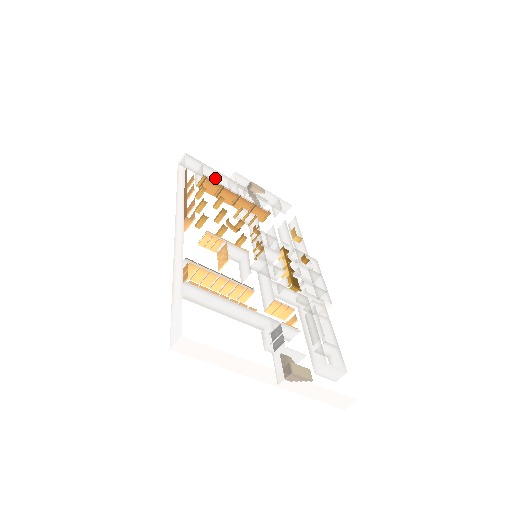
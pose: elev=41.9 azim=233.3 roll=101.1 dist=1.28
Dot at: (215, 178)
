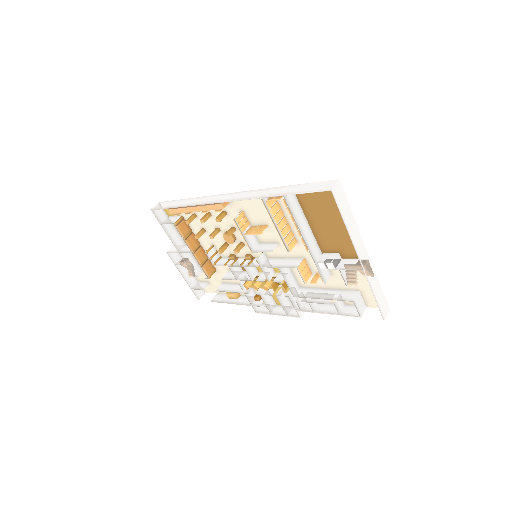
Dot at: (172, 234)
